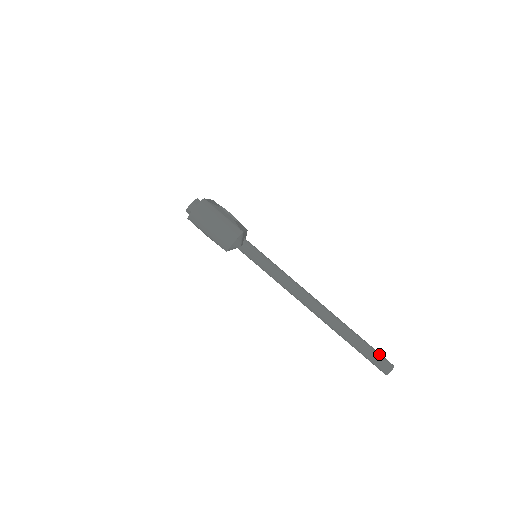
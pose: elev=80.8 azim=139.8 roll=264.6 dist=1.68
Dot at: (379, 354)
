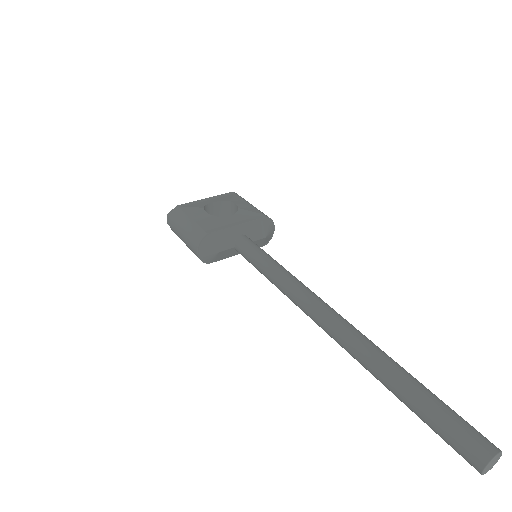
Dot at: (451, 422)
